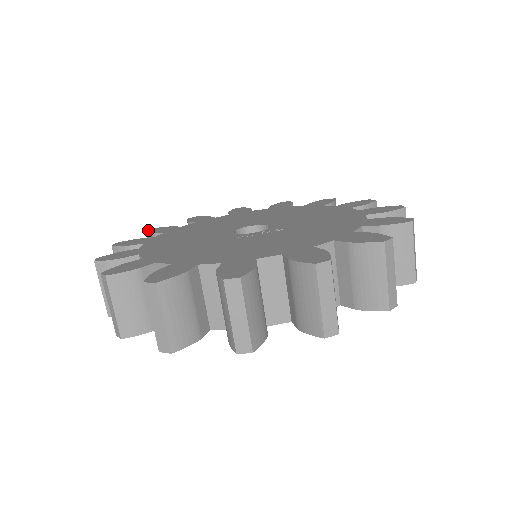
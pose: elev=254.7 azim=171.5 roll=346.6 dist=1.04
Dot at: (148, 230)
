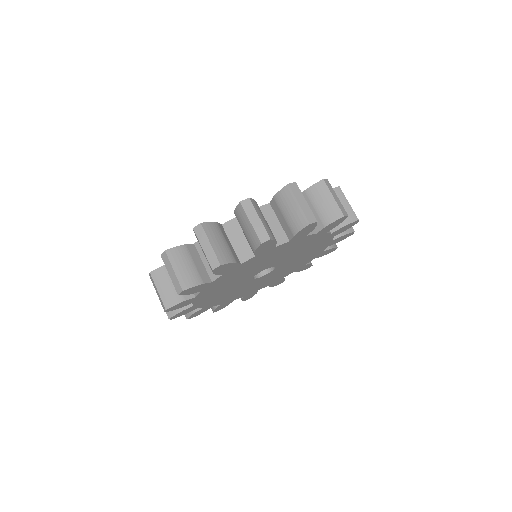
Dot at: (152, 271)
